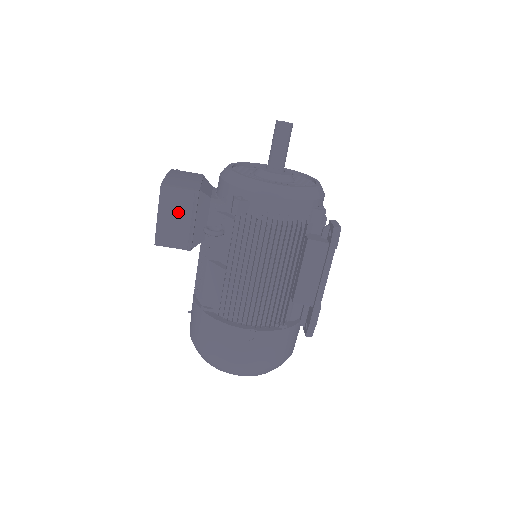
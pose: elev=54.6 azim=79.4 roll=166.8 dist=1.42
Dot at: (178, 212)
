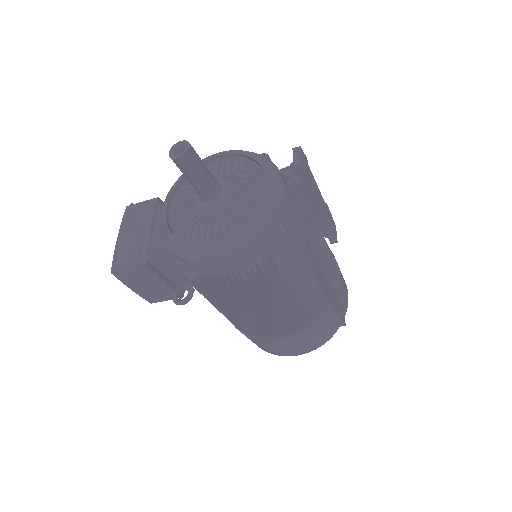
Dot at: (145, 282)
